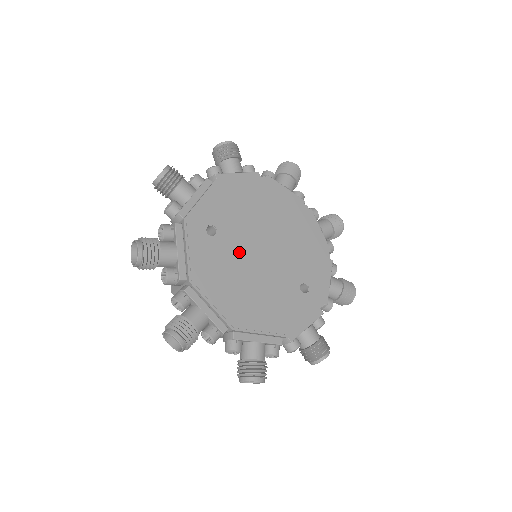
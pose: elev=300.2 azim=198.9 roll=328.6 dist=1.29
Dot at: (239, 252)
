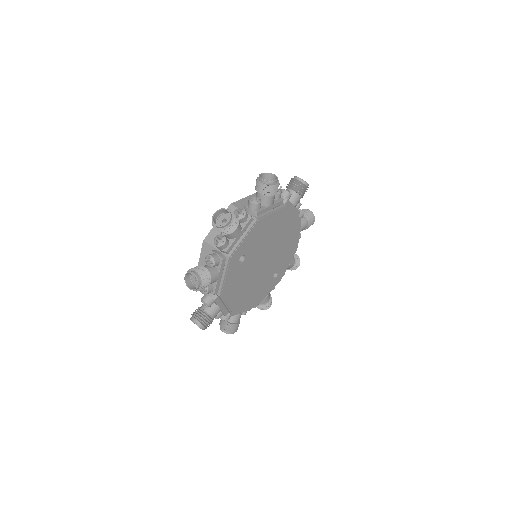
Dot at: (251, 267)
